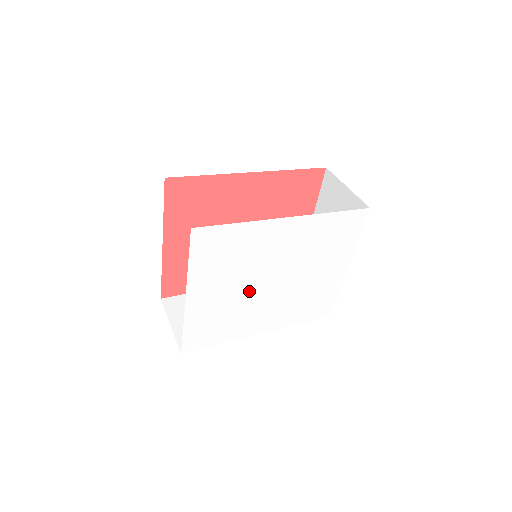
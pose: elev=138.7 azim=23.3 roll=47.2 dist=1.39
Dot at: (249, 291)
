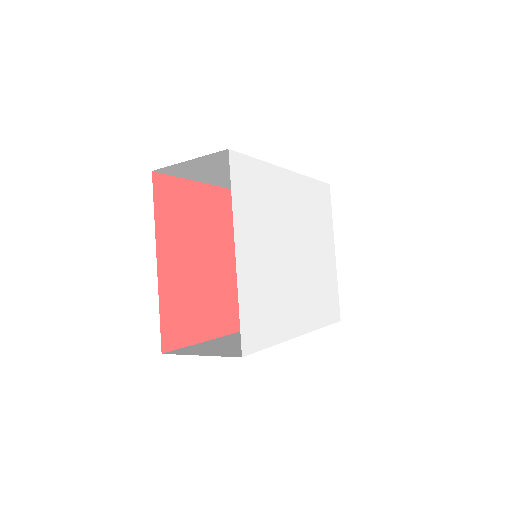
Dot at: (280, 260)
